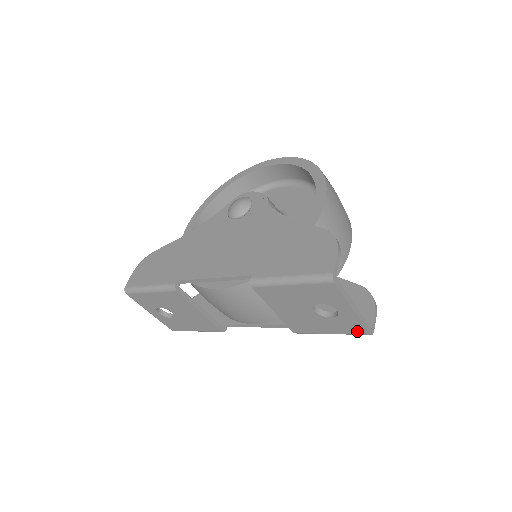
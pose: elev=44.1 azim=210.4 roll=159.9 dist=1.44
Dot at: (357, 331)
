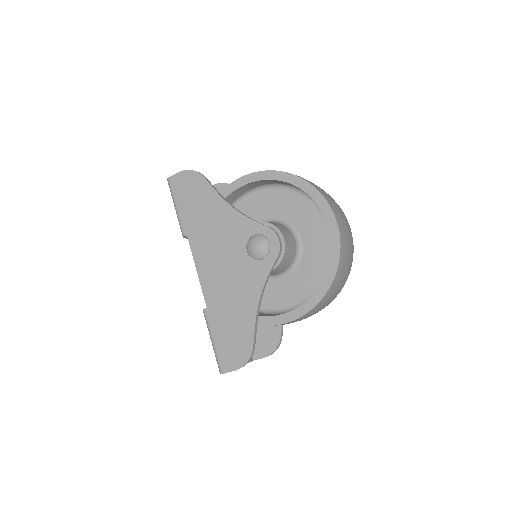
Dot at: occluded
